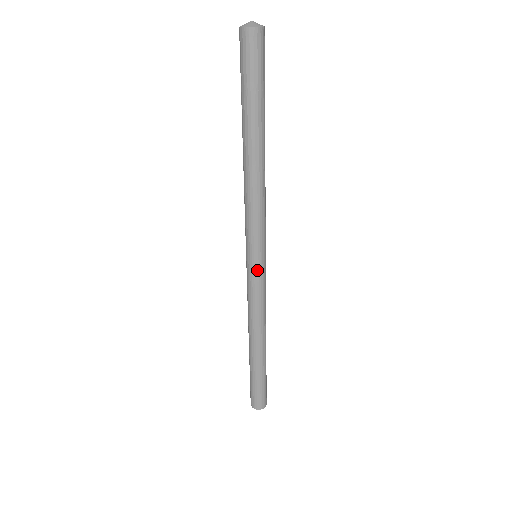
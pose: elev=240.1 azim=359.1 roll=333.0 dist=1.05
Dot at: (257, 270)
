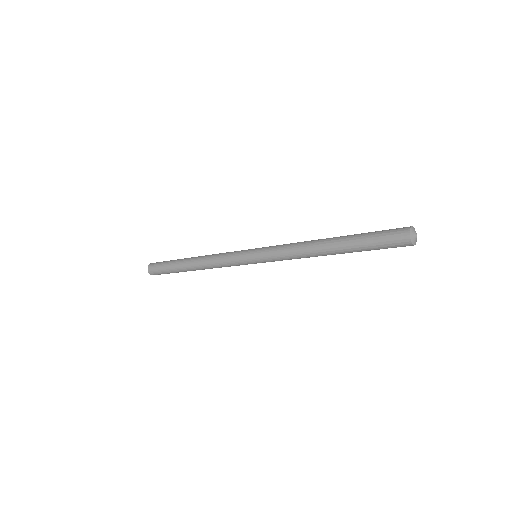
Dot at: occluded
